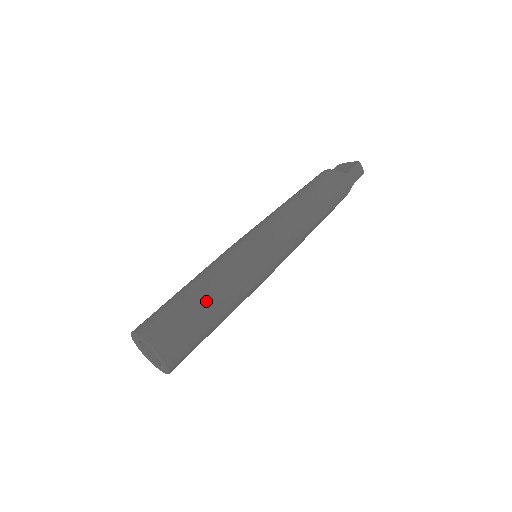
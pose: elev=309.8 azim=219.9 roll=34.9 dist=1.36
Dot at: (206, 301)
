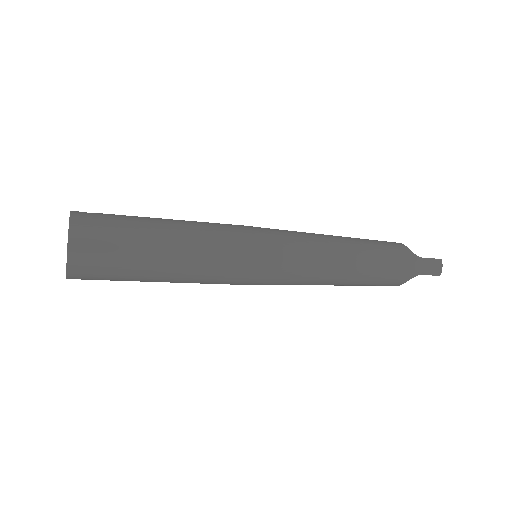
Dot at: (161, 235)
